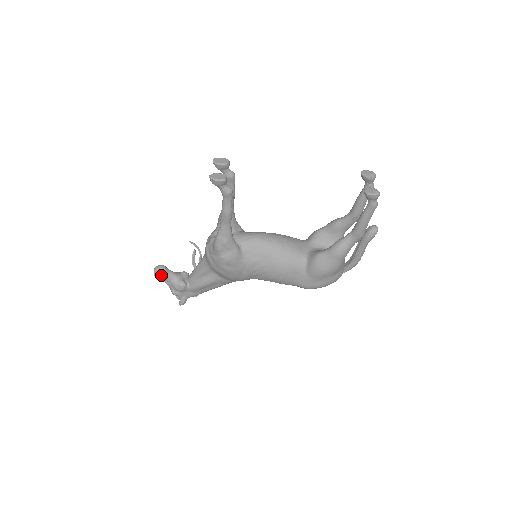
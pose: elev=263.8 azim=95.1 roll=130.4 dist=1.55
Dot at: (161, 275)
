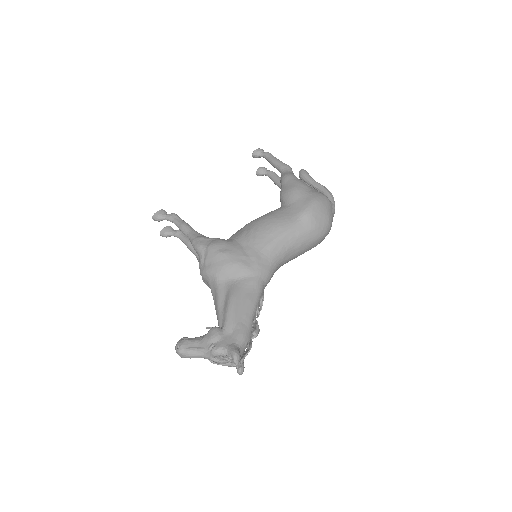
Dot at: (184, 342)
